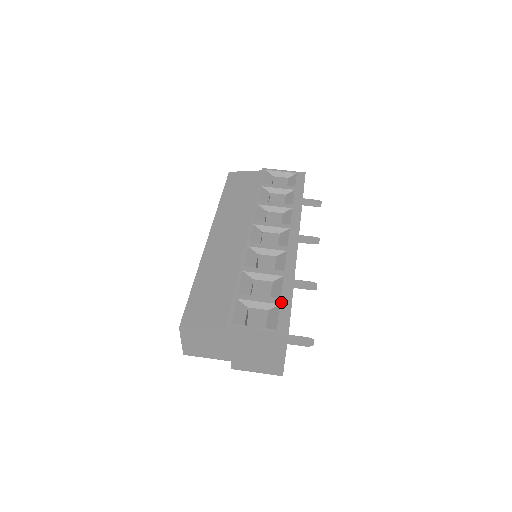
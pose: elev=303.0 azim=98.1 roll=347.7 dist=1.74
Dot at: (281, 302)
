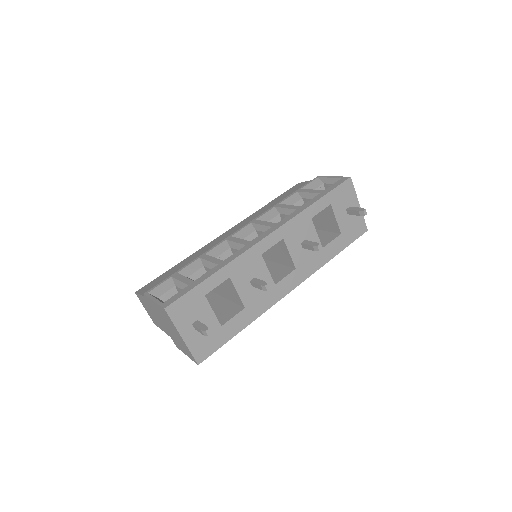
Dot at: (191, 284)
